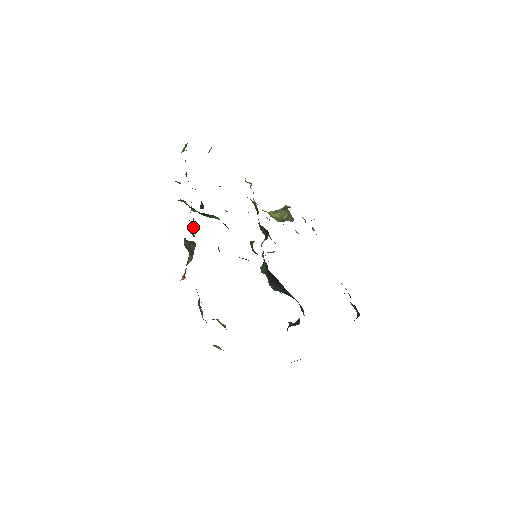
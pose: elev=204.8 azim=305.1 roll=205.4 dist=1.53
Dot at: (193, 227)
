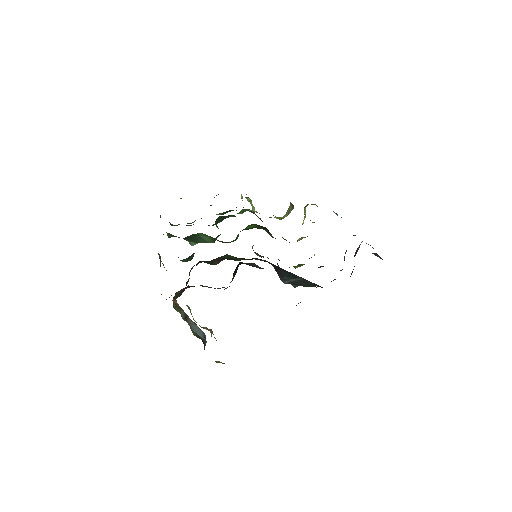
Dot at: occluded
